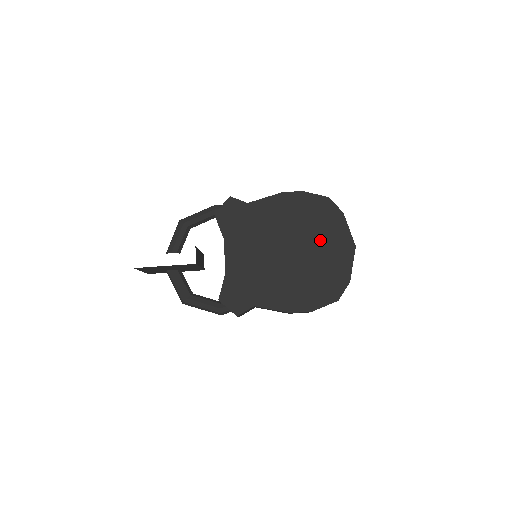
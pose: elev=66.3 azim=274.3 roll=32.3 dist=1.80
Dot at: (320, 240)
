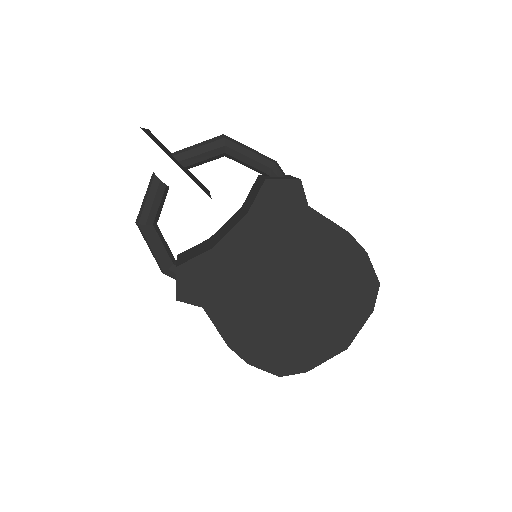
Dot at: (327, 312)
